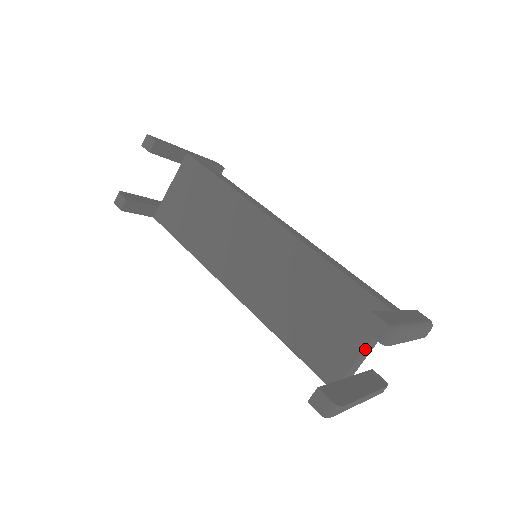
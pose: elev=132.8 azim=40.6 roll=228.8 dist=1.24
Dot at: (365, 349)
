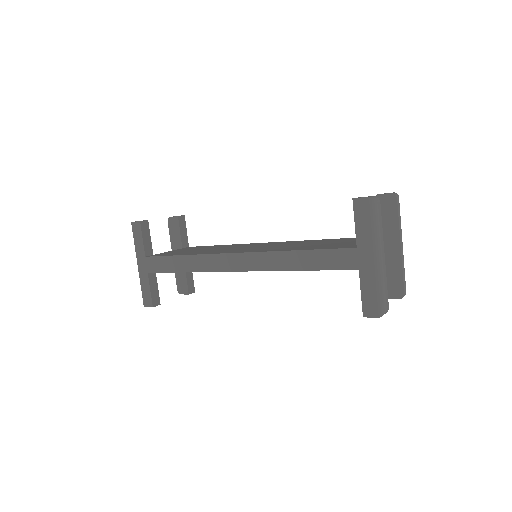
Dot at: occluded
